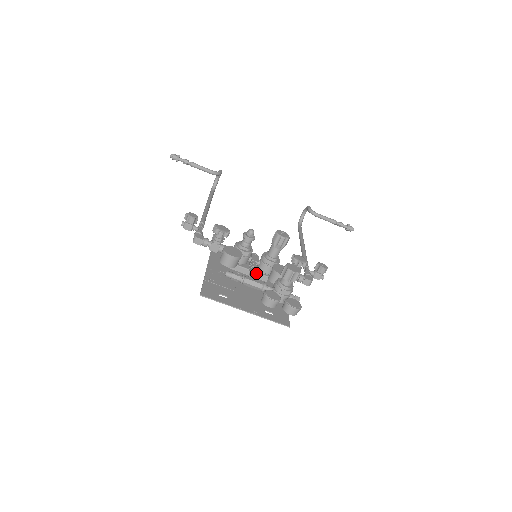
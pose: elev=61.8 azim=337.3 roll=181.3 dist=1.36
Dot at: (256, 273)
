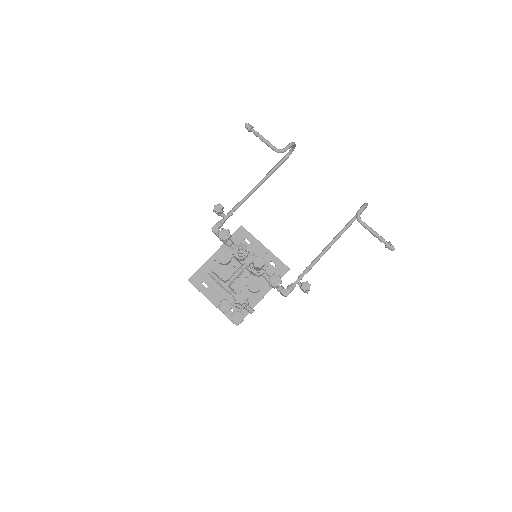
Dot at: (237, 277)
